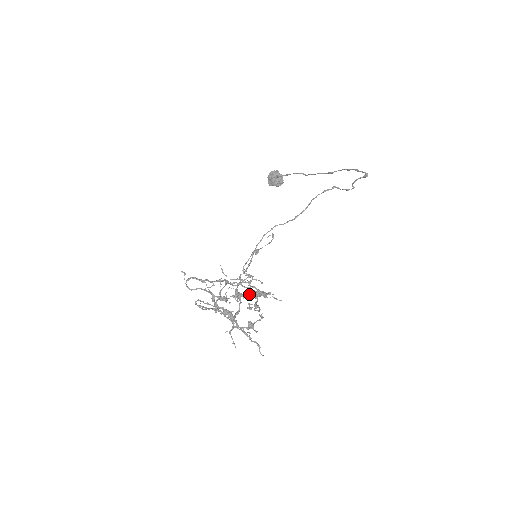
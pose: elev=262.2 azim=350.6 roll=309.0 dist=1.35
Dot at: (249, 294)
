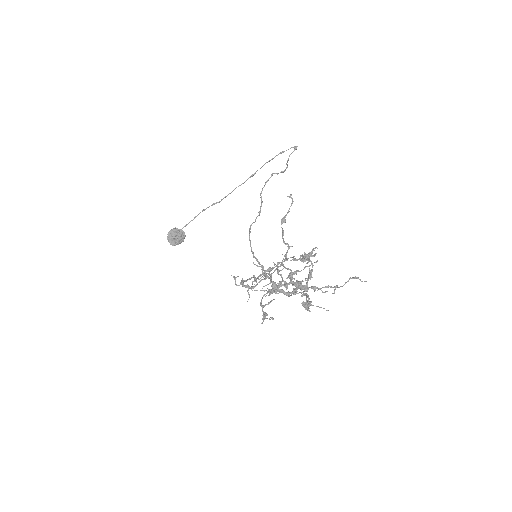
Dot at: (302, 259)
